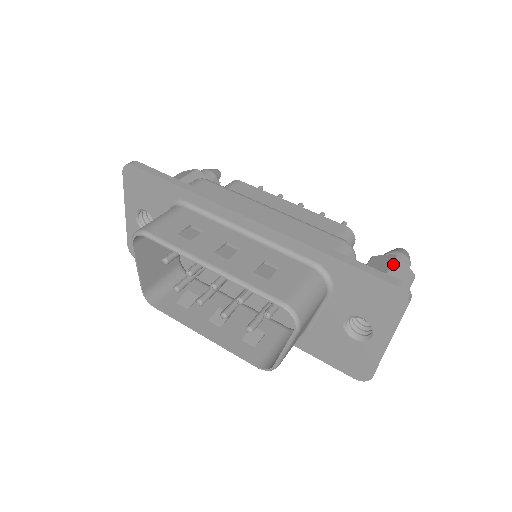
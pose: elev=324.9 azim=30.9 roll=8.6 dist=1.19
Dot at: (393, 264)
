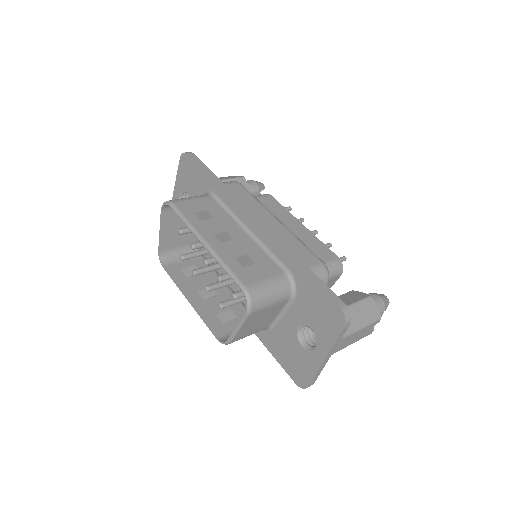
Dot at: (362, 300)
